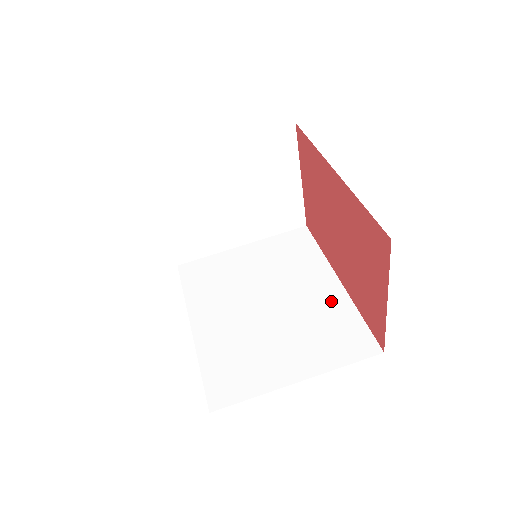
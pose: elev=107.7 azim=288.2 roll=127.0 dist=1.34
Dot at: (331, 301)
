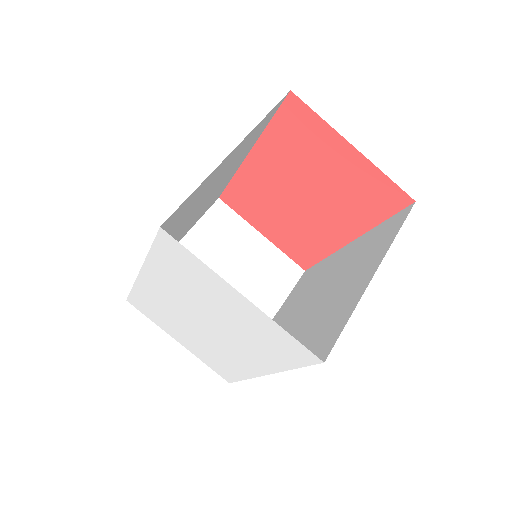
Dot at: (355, 248)
